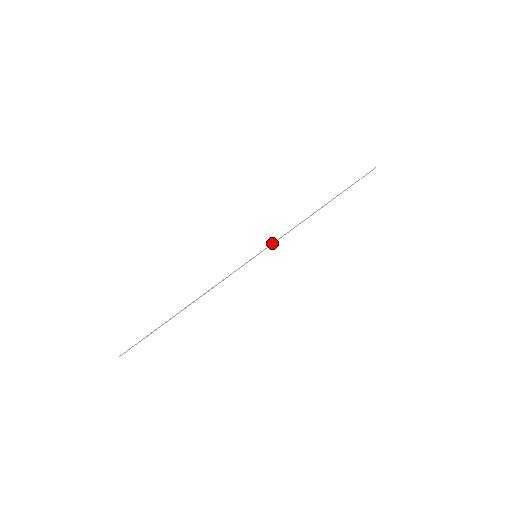
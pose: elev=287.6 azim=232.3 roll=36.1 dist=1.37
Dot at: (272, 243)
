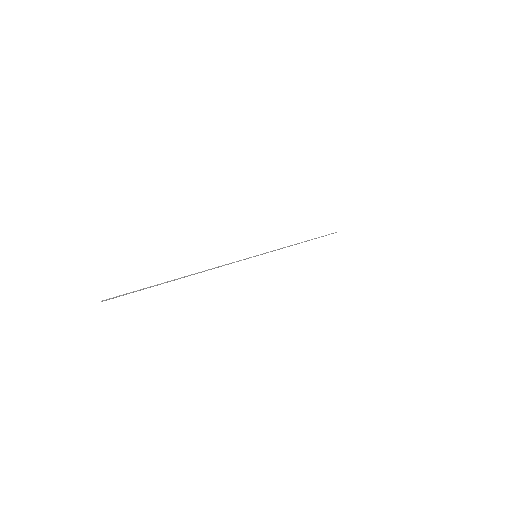
Dot at: (268, 252)
